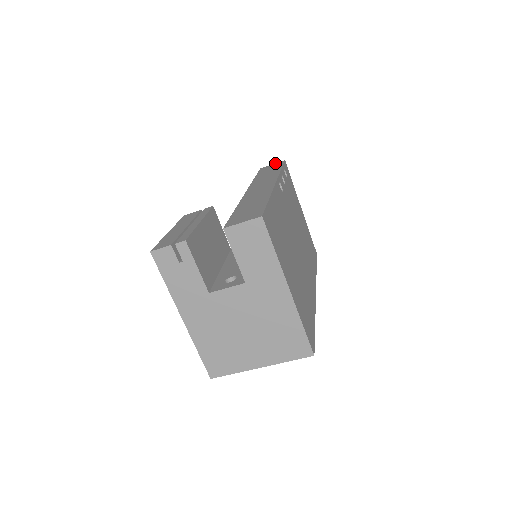
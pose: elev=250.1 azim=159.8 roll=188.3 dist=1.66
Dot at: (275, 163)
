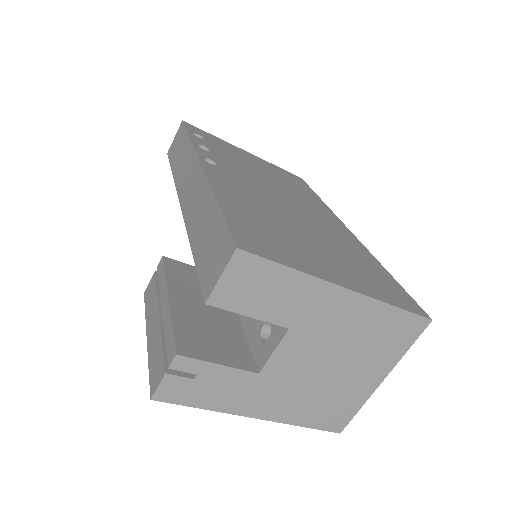
Dot at: (176, 133)
